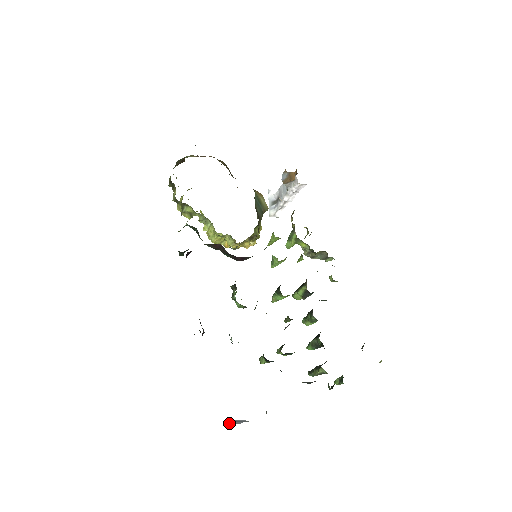
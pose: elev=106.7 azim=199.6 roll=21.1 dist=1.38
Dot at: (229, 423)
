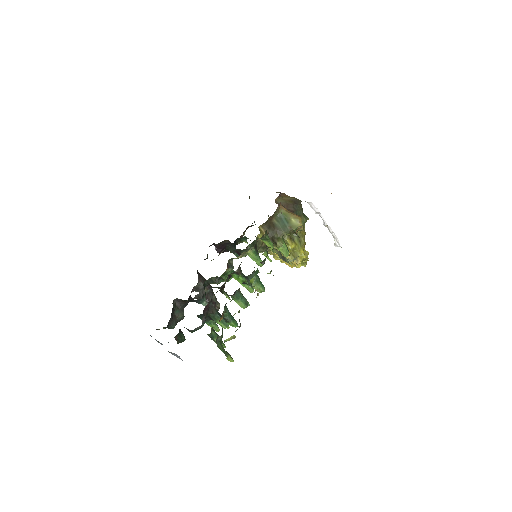
Dot at: occluded
